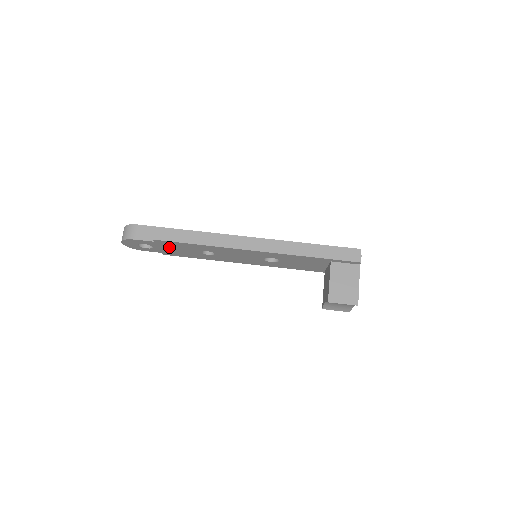
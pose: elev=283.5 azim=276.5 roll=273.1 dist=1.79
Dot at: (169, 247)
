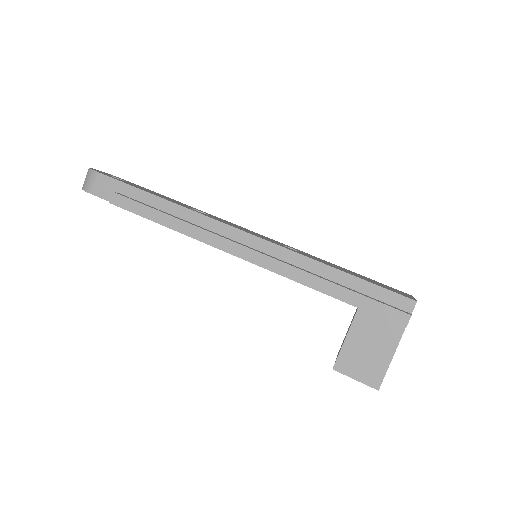
Dot at: occluded
